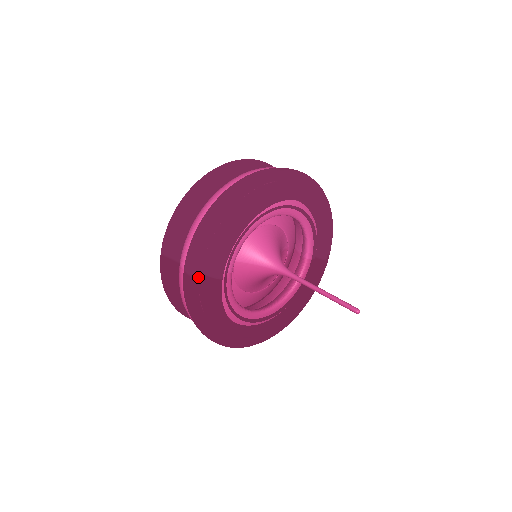
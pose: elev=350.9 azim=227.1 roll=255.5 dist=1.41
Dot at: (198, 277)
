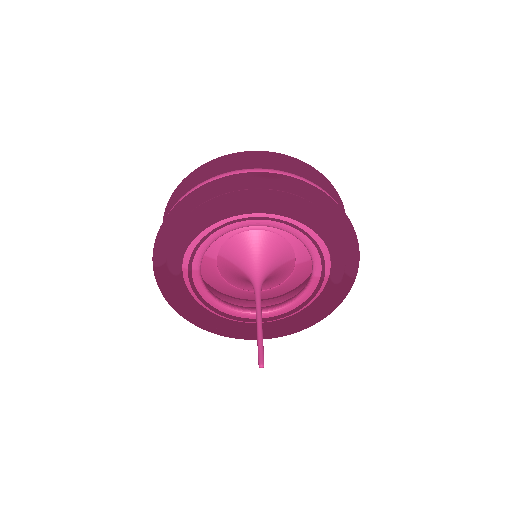
Dot at: (157, 267)
